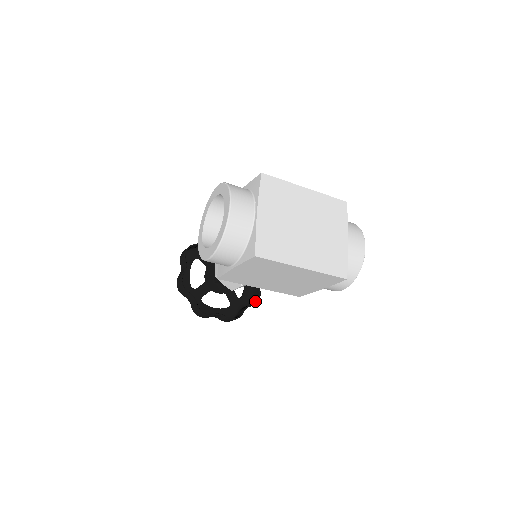
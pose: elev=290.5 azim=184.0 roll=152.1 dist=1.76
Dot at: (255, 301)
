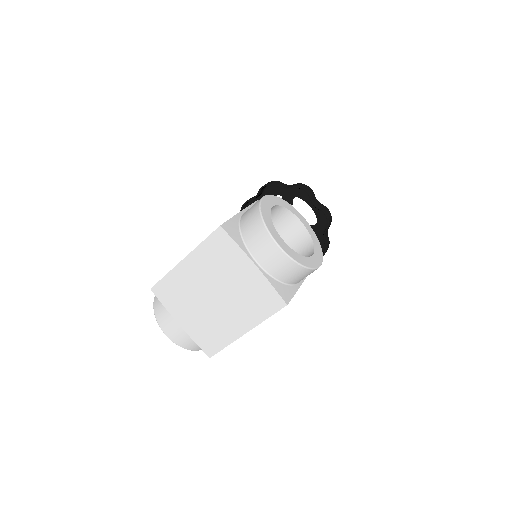
Dot at: (327, 220)
